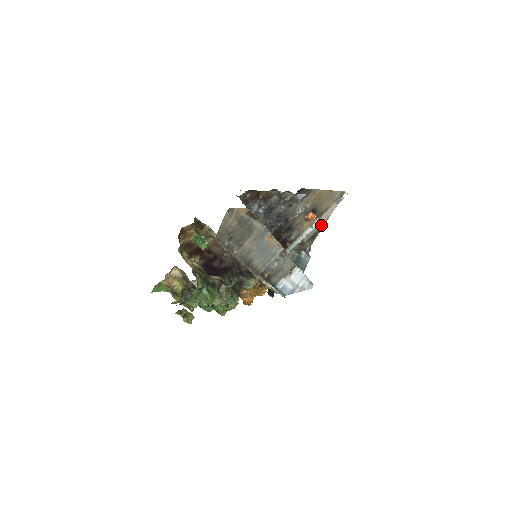
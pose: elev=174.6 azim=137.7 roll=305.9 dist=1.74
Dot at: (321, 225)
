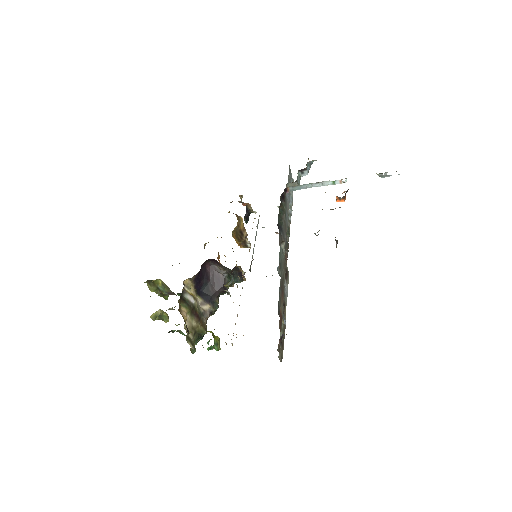
Dot at: occluded
